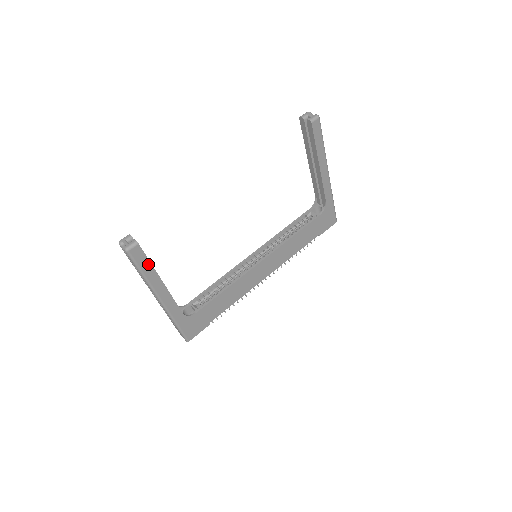
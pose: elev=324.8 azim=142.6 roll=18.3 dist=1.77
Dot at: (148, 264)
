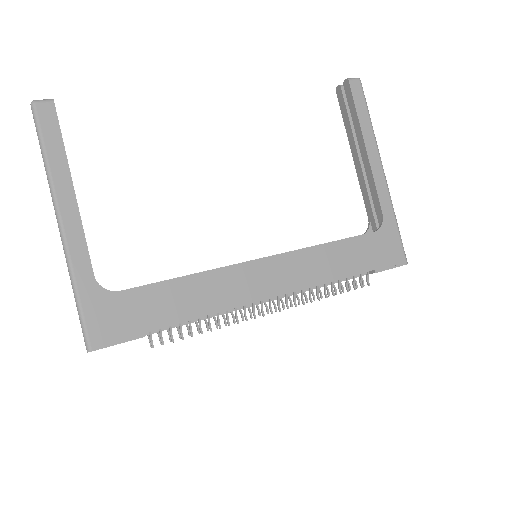
Dot at: (59, 143)
